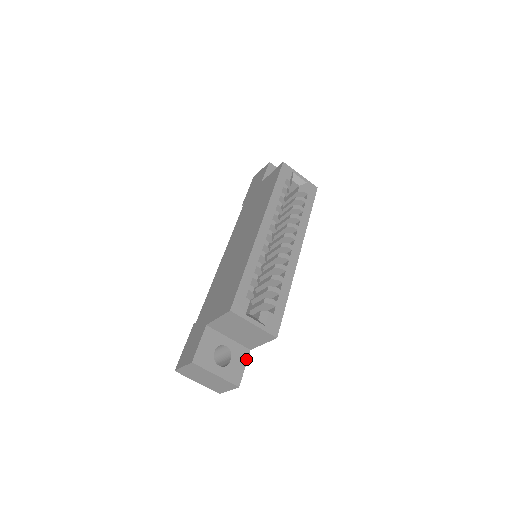
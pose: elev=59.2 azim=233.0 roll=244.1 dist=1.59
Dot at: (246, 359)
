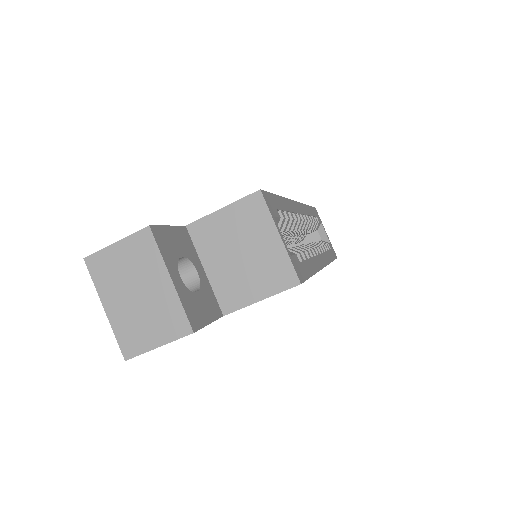
Dot at: (215, 317)
